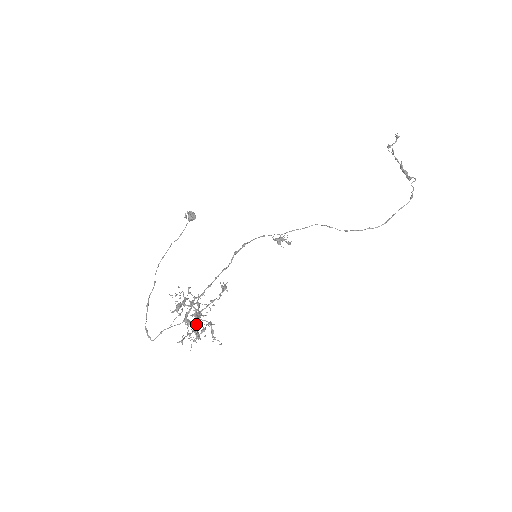
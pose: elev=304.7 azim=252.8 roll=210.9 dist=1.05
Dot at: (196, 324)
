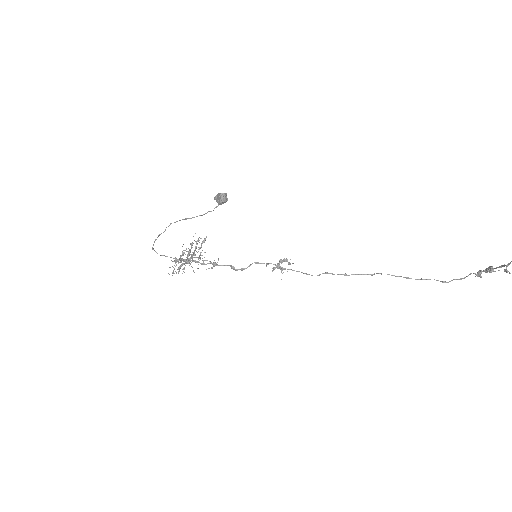
Dot at: occluded
